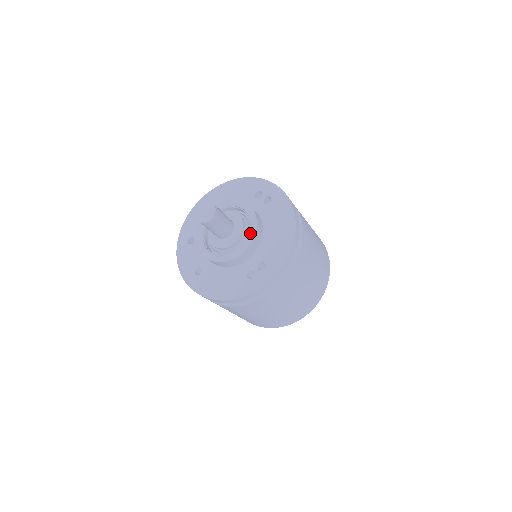
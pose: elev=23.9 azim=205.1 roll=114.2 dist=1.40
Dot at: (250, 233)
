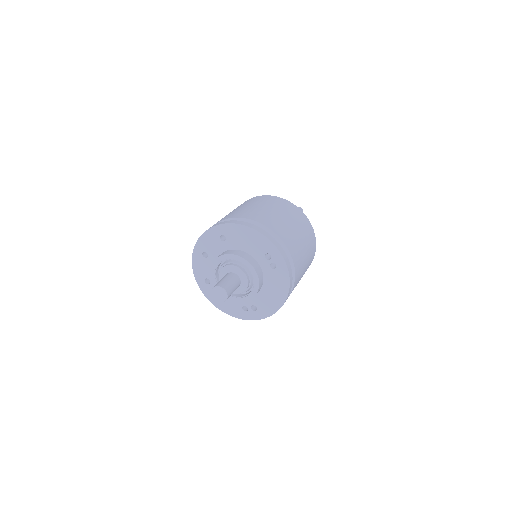
Dot at: (251, 293)
